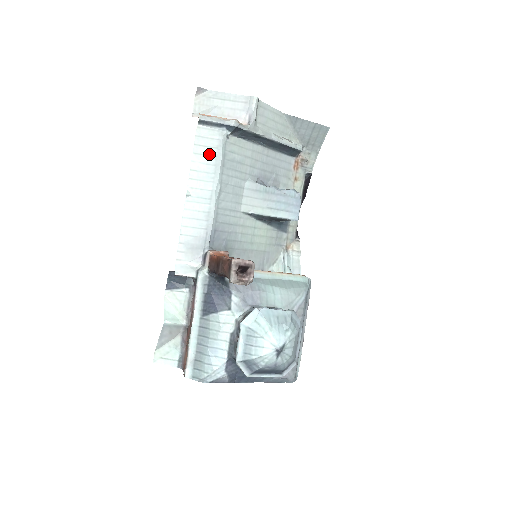
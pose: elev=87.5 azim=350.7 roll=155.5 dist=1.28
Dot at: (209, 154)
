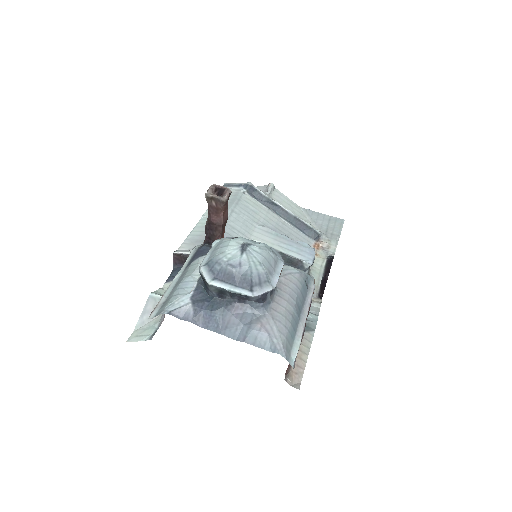
Dot at: occluded
